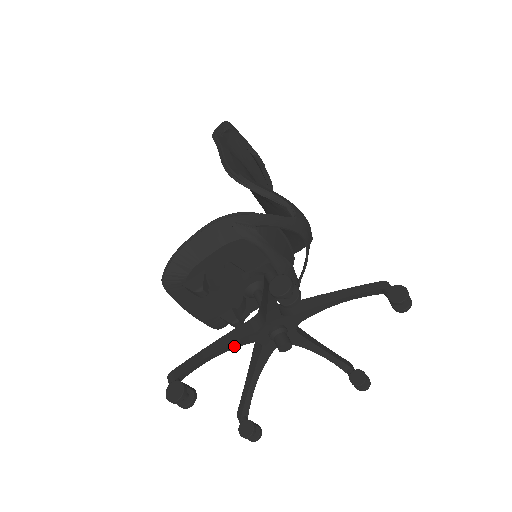
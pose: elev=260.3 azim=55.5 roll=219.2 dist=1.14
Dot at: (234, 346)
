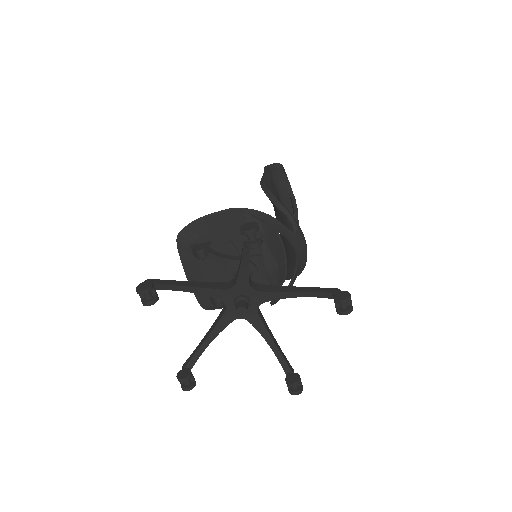
Dot at: (204, 293)
